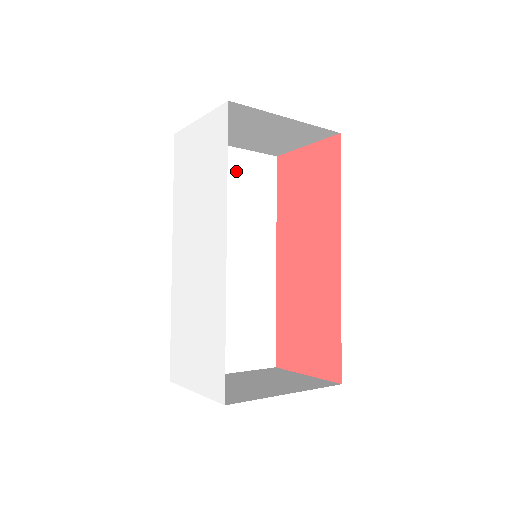
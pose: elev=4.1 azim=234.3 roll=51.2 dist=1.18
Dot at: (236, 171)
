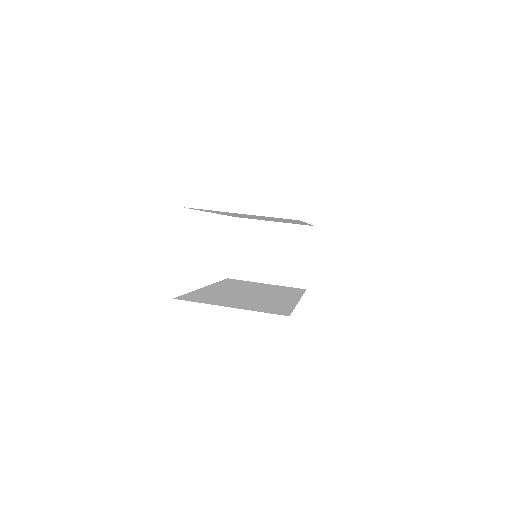
Dot at: occluded
